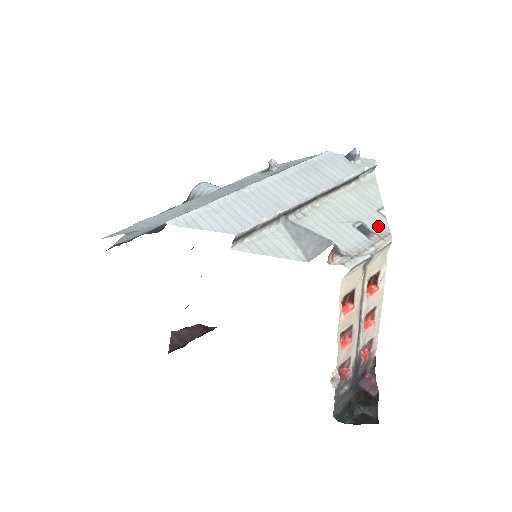
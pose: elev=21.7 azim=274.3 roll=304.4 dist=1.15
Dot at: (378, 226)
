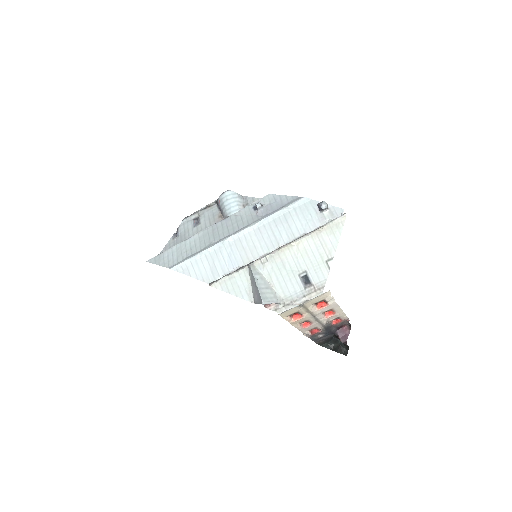
Dot at: (319, 278)
